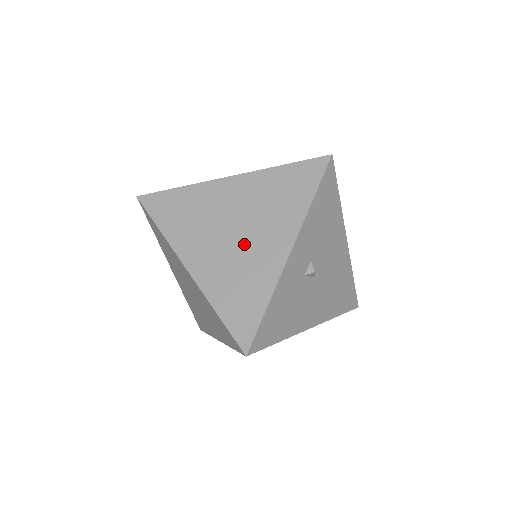
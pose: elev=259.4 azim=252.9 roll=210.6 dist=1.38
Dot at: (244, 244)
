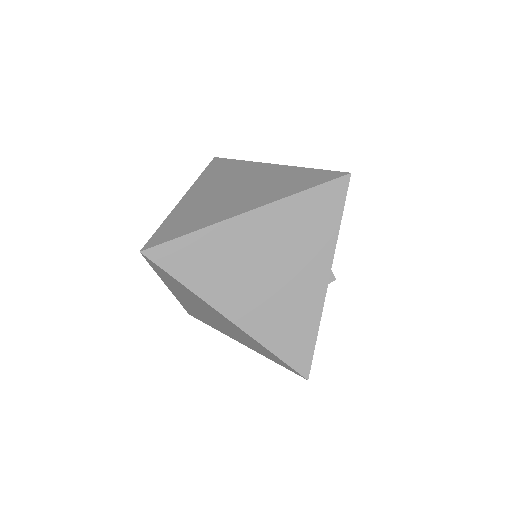
Dot at: (282, 283)
